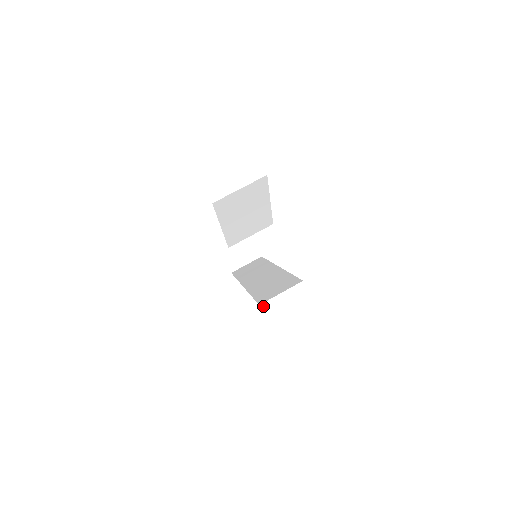
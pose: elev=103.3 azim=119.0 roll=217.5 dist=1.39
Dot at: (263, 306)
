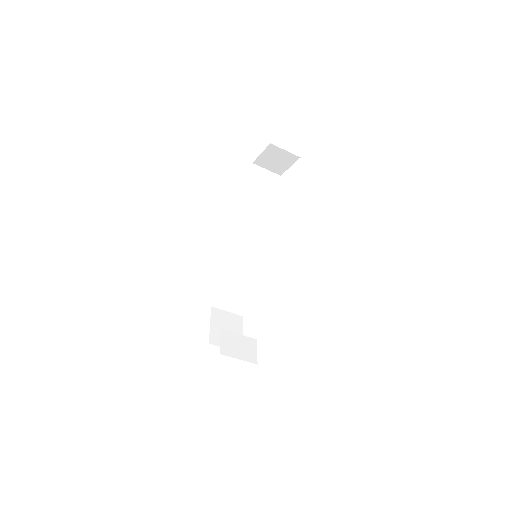
Dot at: (223, 292)
